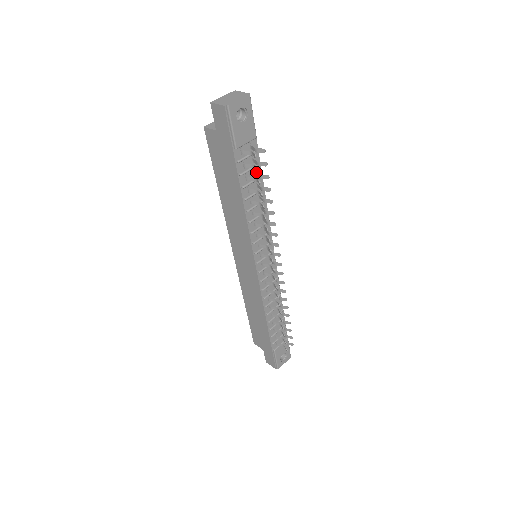
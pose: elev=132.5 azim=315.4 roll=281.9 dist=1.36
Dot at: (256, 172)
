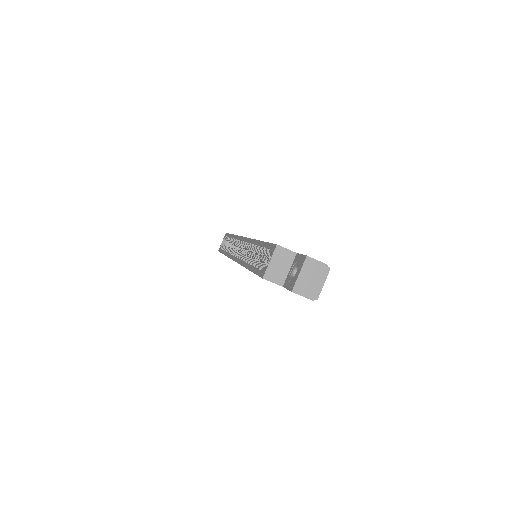
Dot at: occluded
